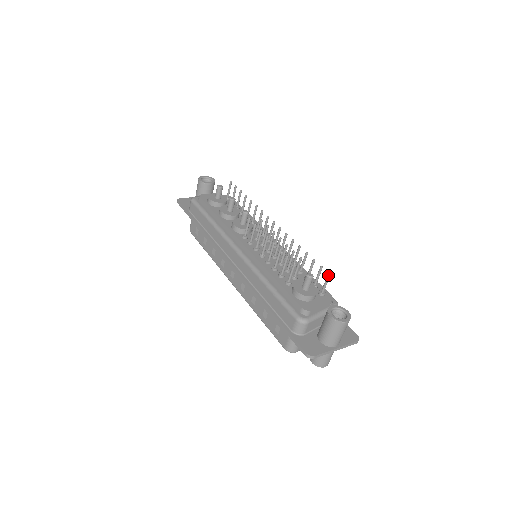
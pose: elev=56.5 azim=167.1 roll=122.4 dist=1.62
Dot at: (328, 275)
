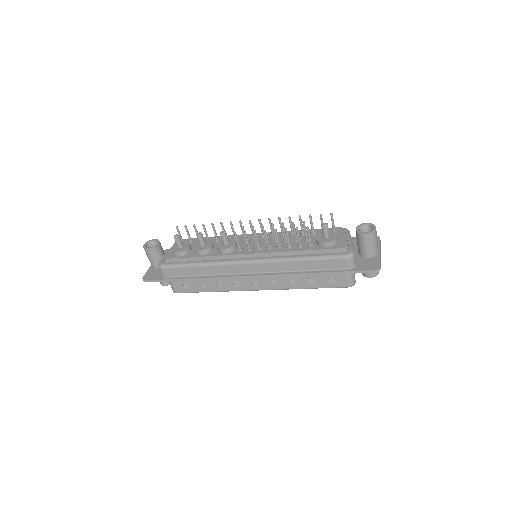
Dot at: (331, 215)
